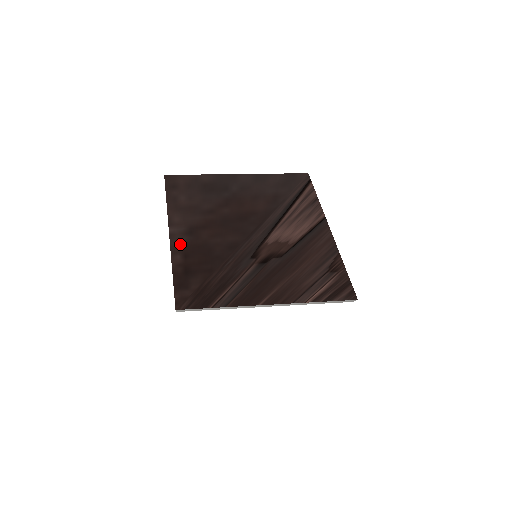
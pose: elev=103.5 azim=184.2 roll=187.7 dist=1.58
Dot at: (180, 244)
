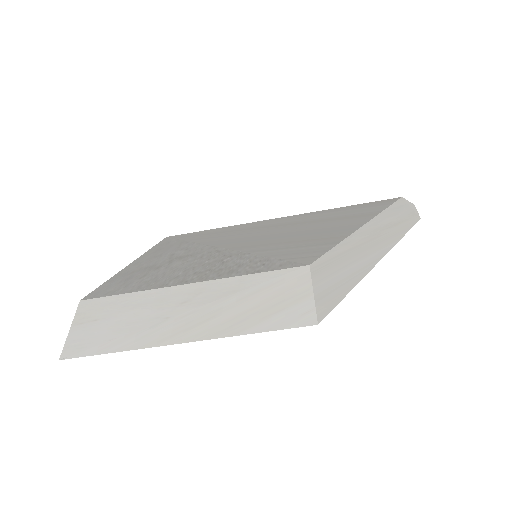
Dot at: occluded
